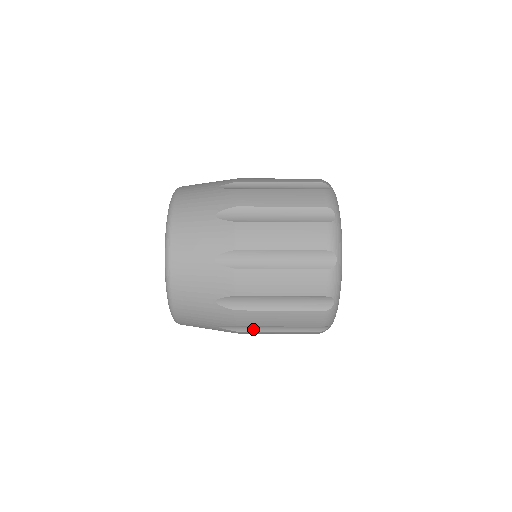
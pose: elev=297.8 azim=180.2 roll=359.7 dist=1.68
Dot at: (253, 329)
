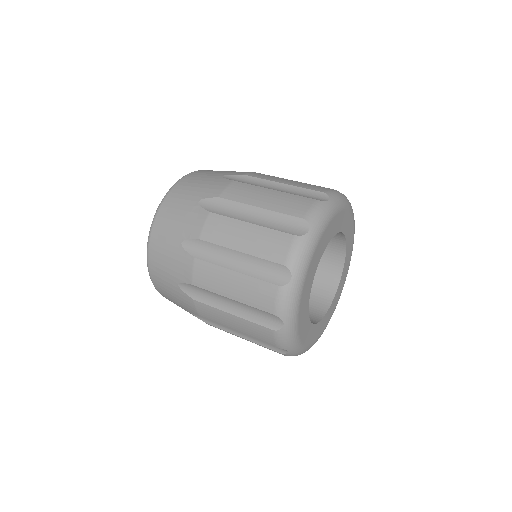
Dot at: occluded
